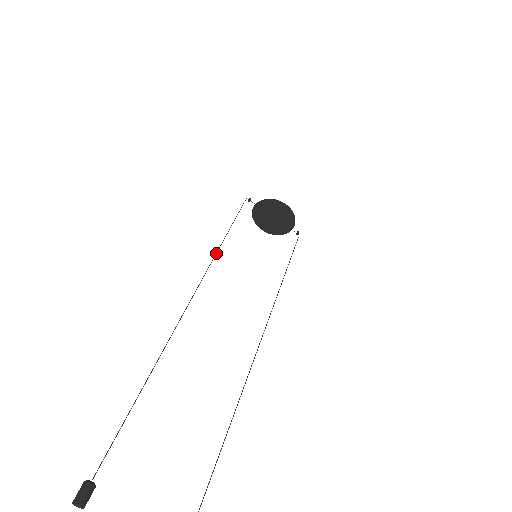
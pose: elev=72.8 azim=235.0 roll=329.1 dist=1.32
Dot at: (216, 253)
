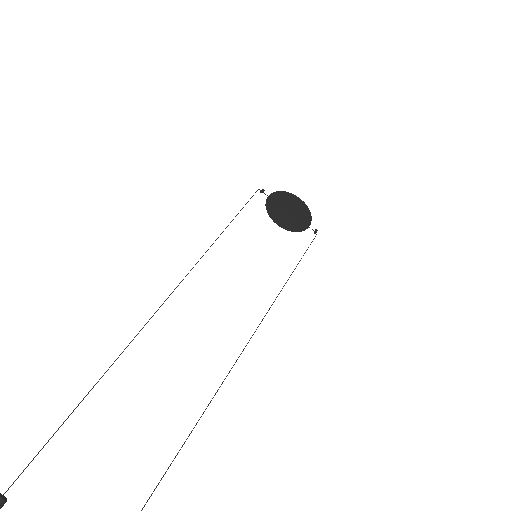
Dot at: occluded
